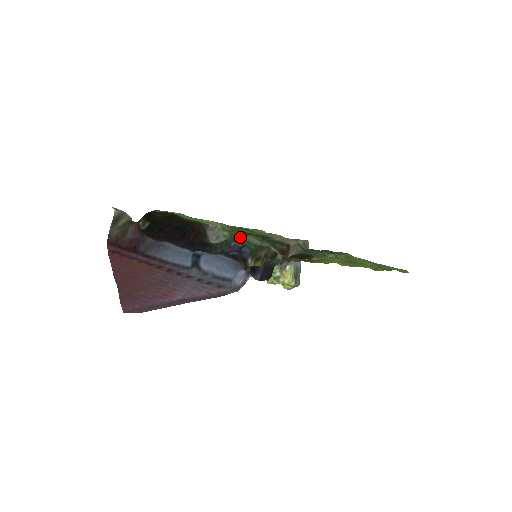
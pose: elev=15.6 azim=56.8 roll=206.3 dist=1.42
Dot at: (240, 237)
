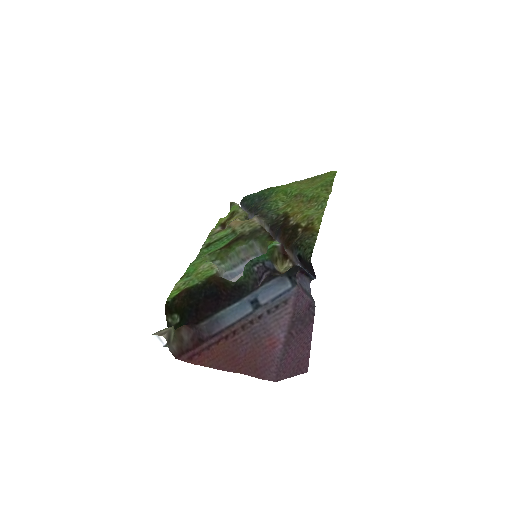
Dot at: (230, 255)
